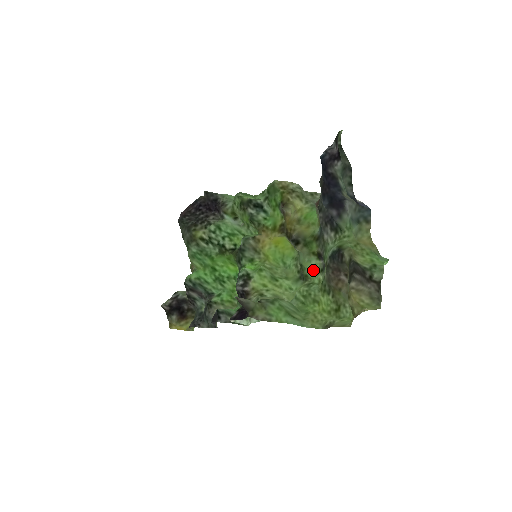
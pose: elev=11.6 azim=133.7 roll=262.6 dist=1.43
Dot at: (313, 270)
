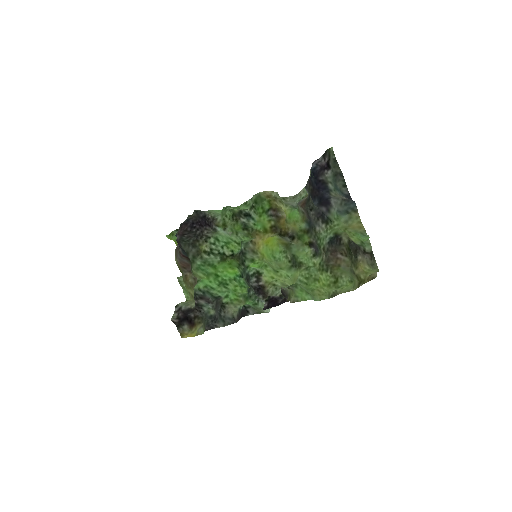
Dot at: (306, 257)
